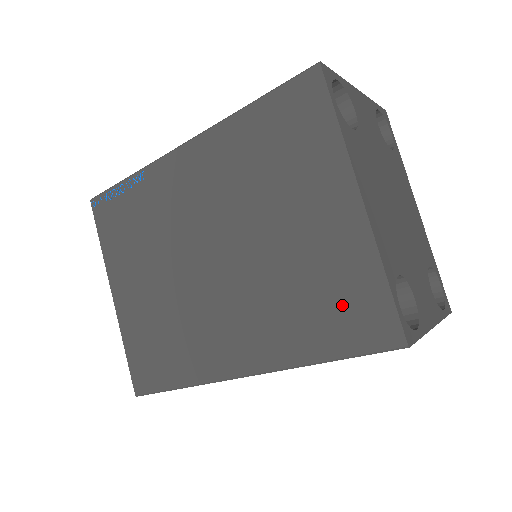
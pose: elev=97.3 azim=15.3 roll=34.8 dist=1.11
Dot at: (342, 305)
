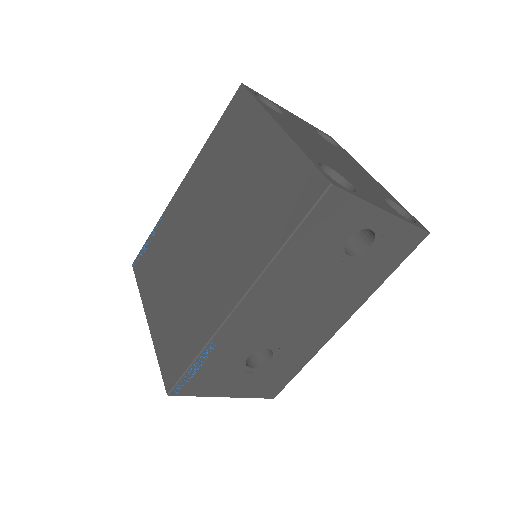
Dot at: (285, 194)
